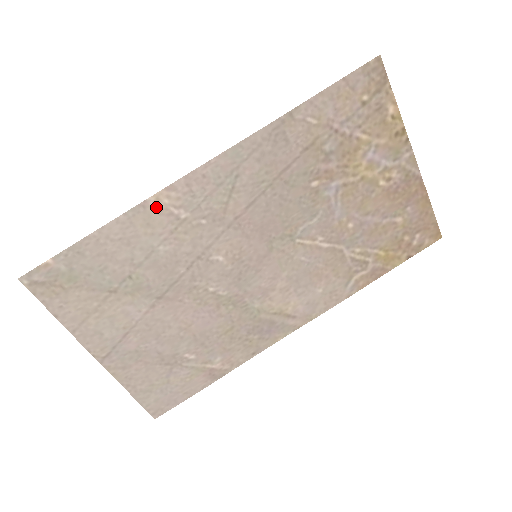
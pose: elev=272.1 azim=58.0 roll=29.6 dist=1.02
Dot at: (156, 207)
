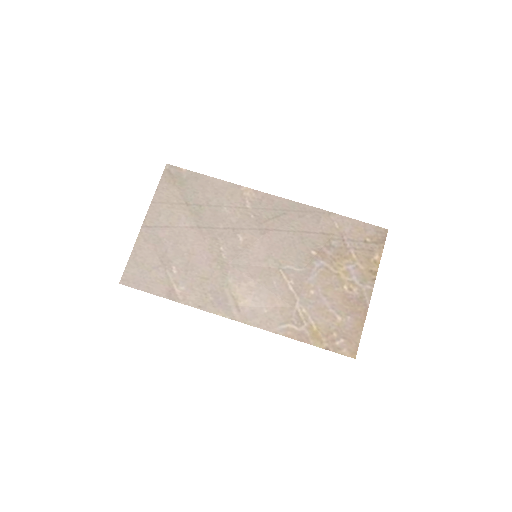
Dot at: (242, 192)
